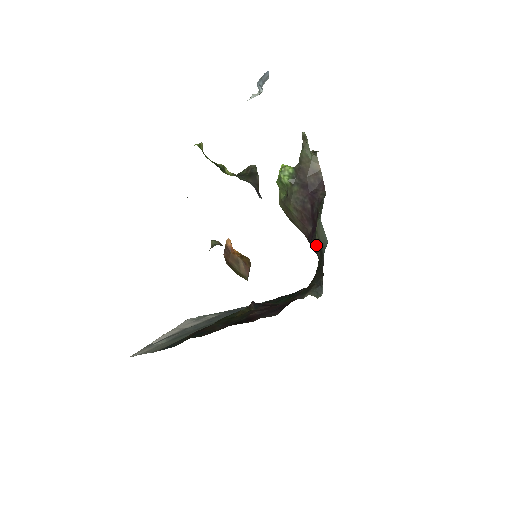
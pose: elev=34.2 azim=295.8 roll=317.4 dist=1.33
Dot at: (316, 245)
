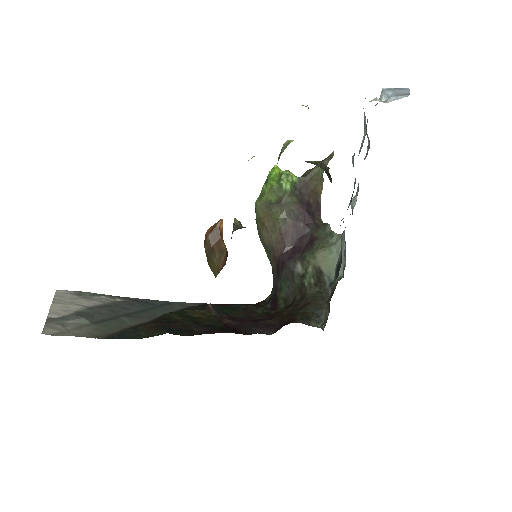
Dot at: (298, 268)
